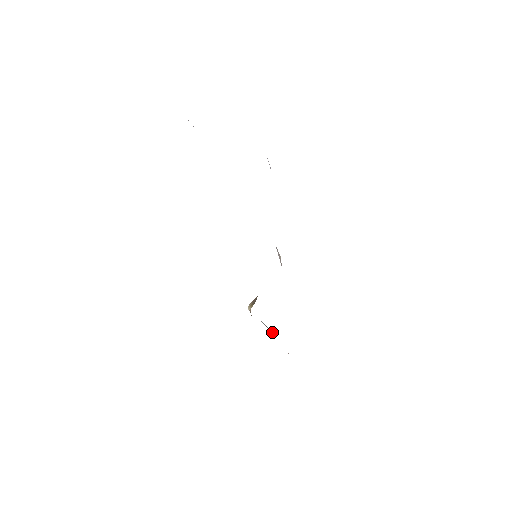
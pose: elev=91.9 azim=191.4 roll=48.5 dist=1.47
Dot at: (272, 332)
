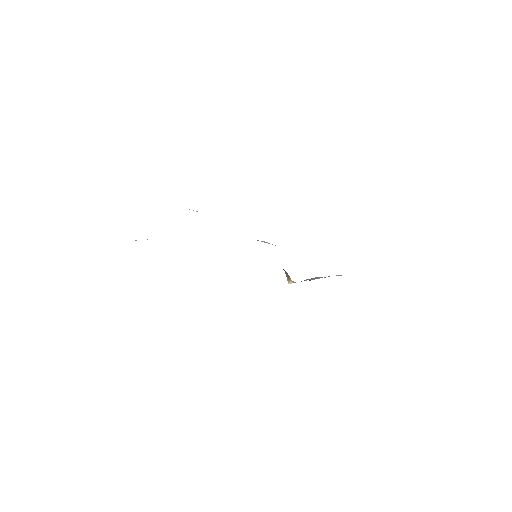
Dot at: (316, 278)
